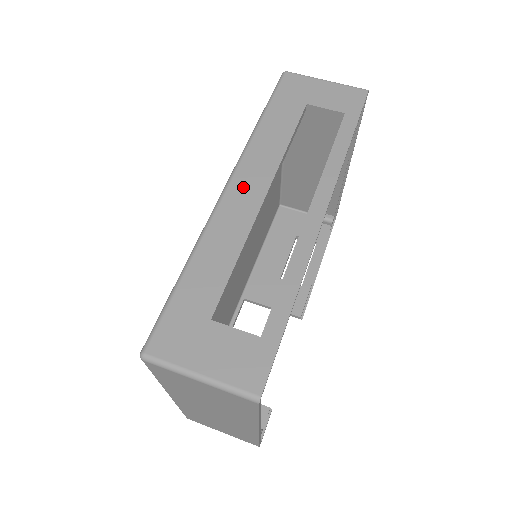
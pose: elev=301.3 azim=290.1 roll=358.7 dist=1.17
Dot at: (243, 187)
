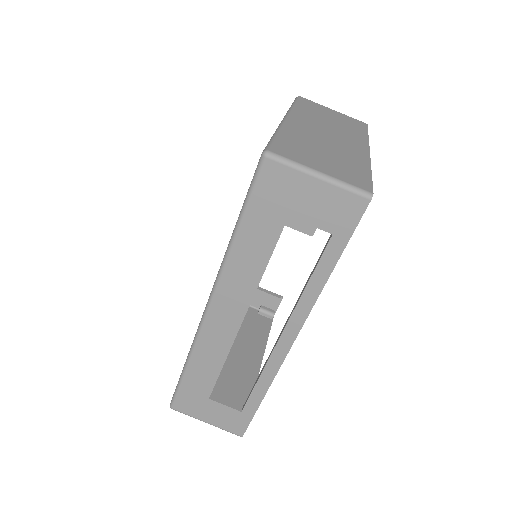
Dot at: (222, 311)
